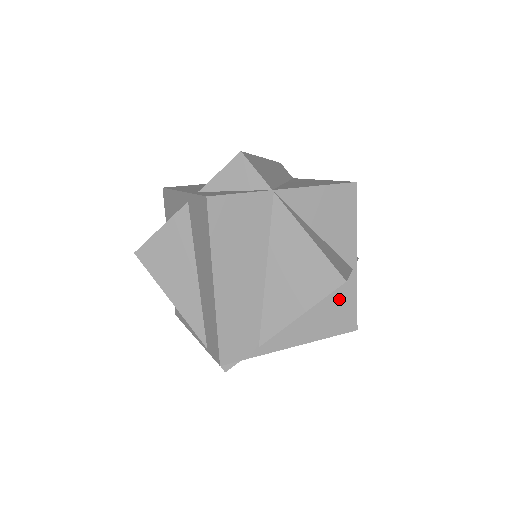
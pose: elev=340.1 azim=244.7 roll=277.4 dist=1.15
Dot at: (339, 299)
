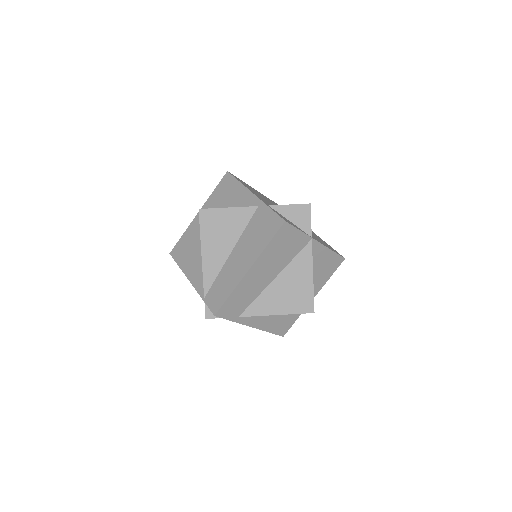
Dot at: (290, 315)
